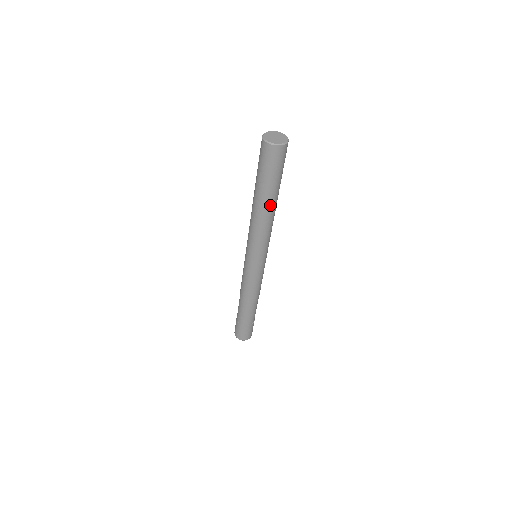
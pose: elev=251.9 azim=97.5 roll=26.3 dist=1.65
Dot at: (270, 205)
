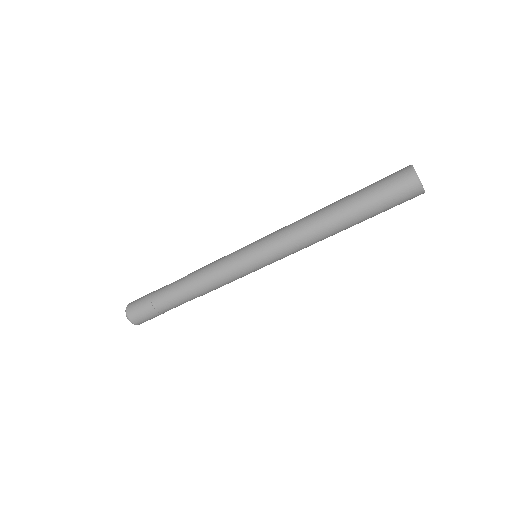
Dot at: (345, 229)
